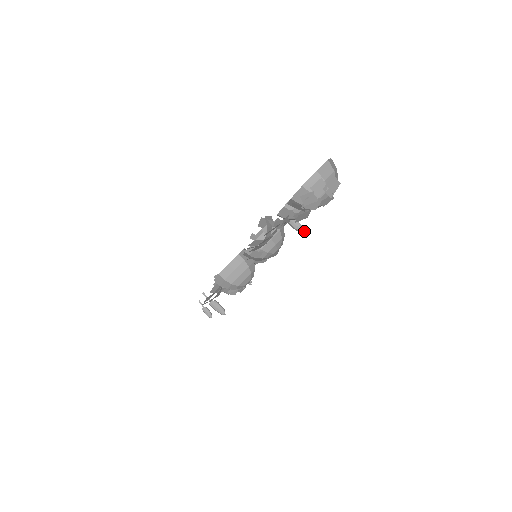
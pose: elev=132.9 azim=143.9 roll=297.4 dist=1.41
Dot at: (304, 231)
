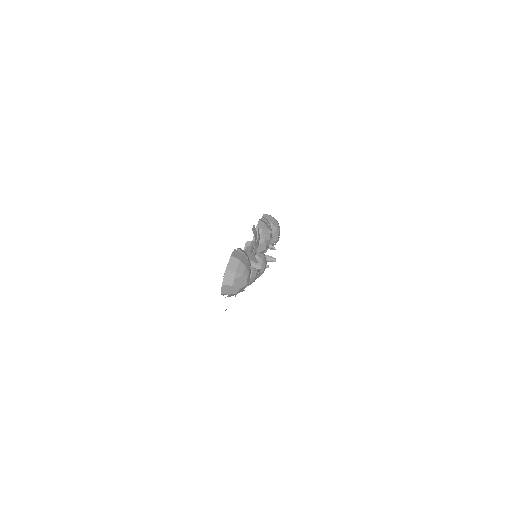
Dot at: (261, 269)
